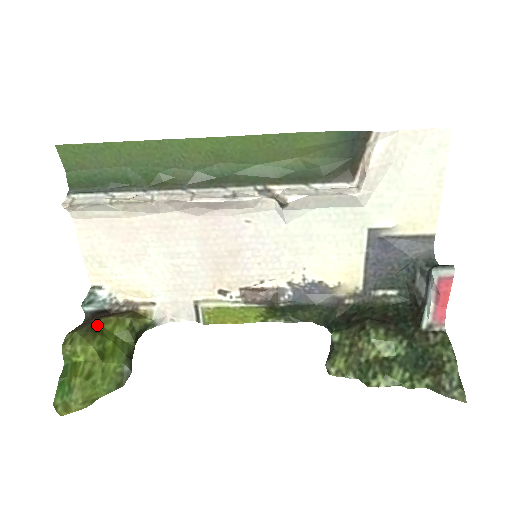
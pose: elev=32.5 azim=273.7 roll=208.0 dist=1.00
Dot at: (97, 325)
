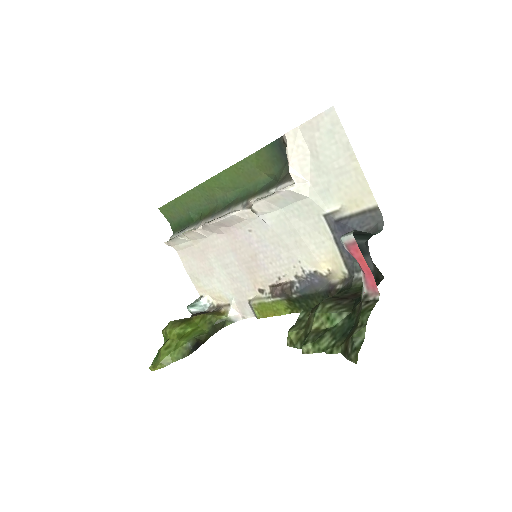
Dot at: (190, 319)
